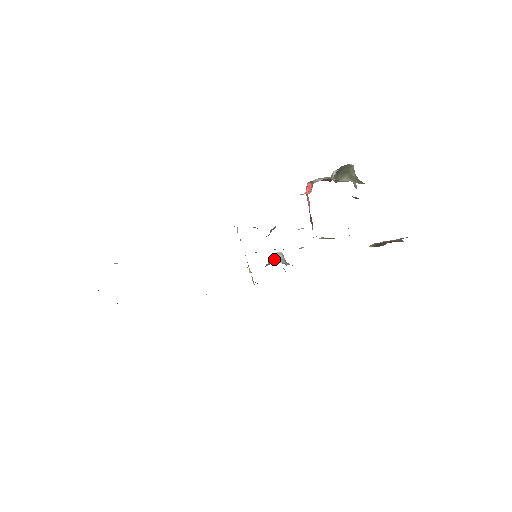
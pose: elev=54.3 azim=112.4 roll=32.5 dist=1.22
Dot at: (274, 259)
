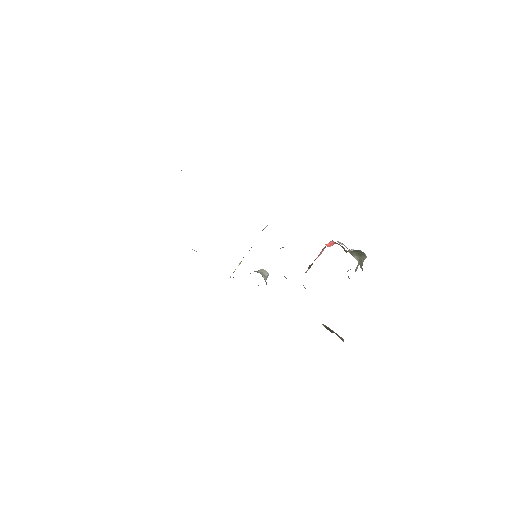
Dot at: (261, 272)
